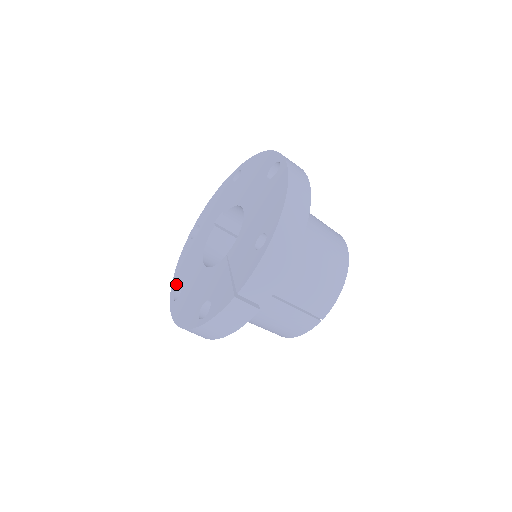
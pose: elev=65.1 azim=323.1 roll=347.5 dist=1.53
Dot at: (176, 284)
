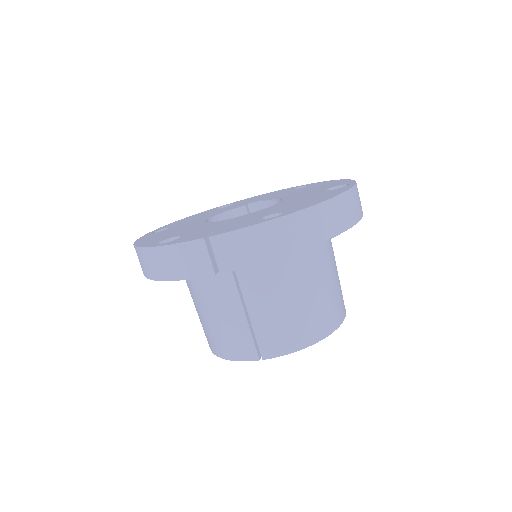
Dot at: (168, 225)
